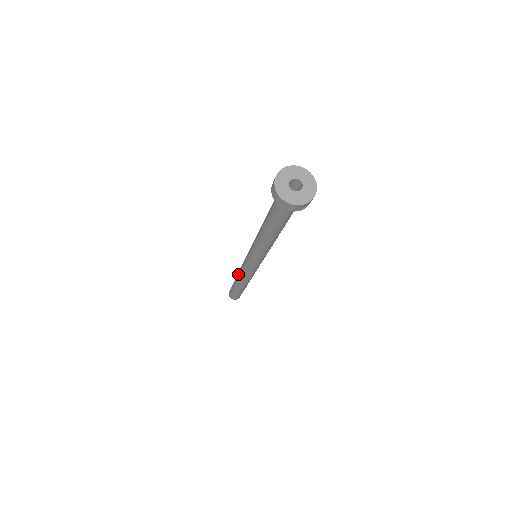
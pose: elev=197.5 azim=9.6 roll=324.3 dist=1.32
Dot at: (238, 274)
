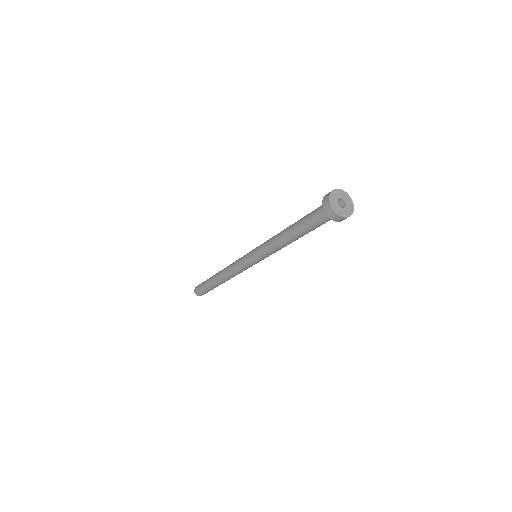
Dot at: (225, 276)
